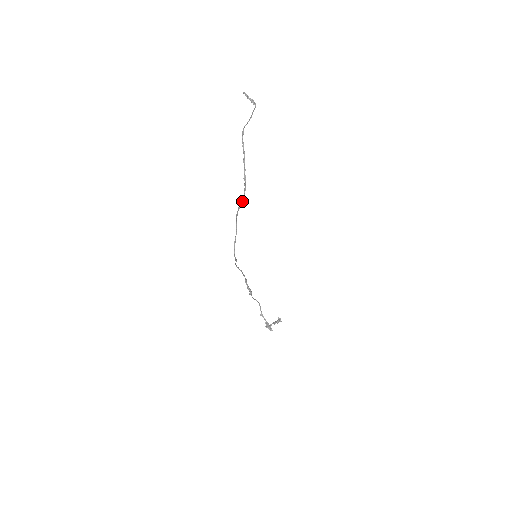
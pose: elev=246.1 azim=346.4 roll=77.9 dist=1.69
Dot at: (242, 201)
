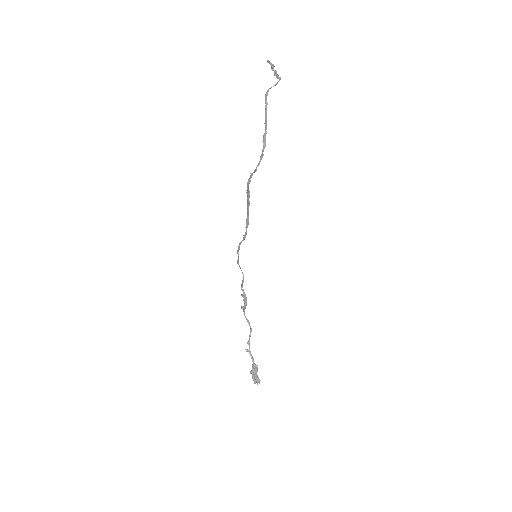
Dot at: (256, 169)
